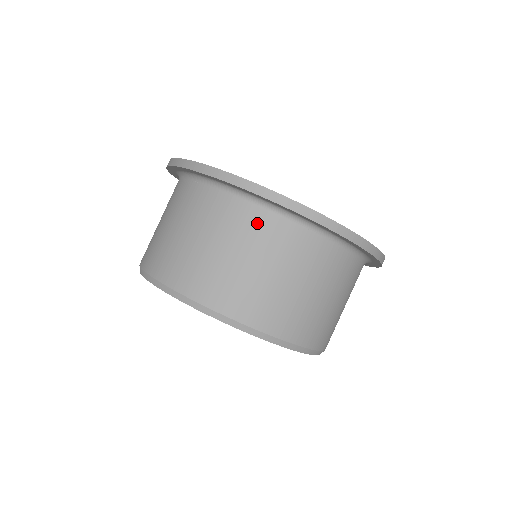
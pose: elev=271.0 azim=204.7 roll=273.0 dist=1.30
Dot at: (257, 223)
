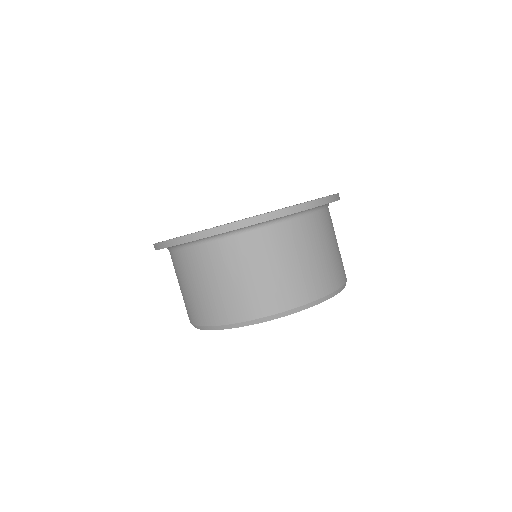
Dot at: (296, 231)
